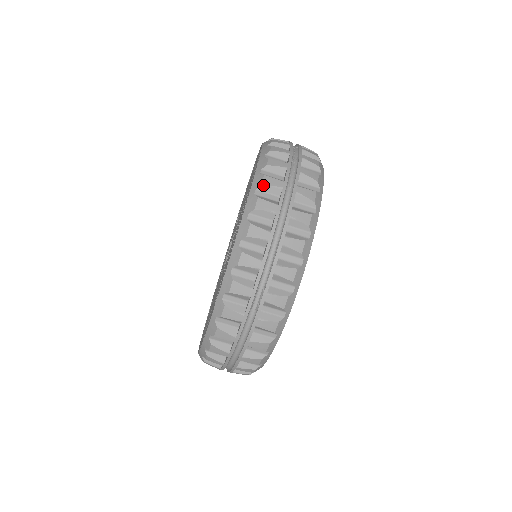
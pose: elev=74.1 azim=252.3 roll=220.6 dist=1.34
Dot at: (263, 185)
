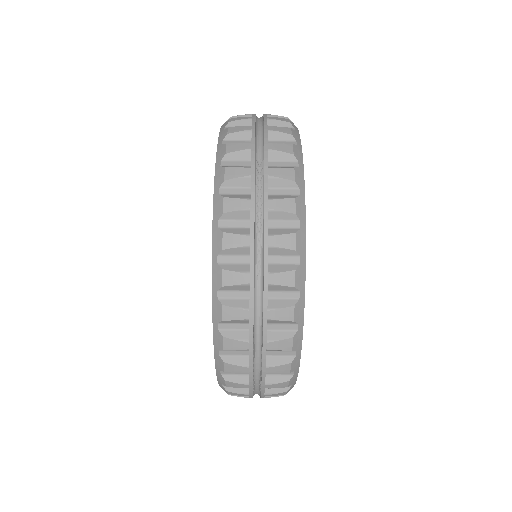
Dot at: (224, 286)
